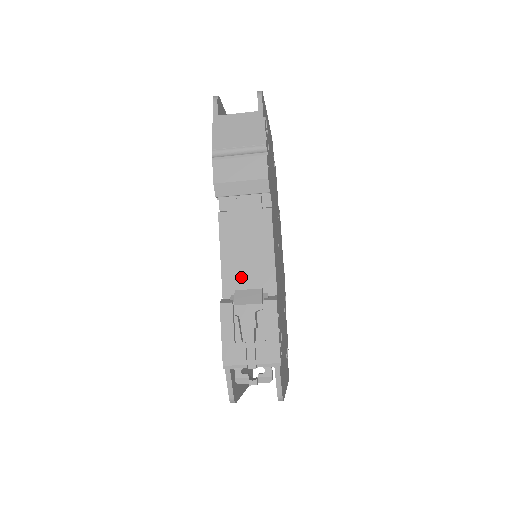
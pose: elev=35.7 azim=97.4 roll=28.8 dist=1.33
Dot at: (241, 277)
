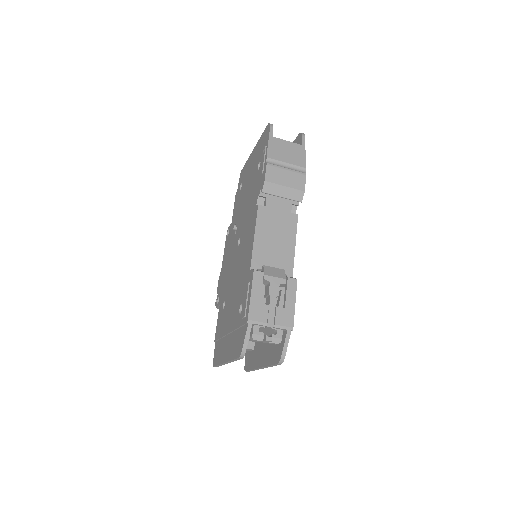
Dot at: (267, 258)
